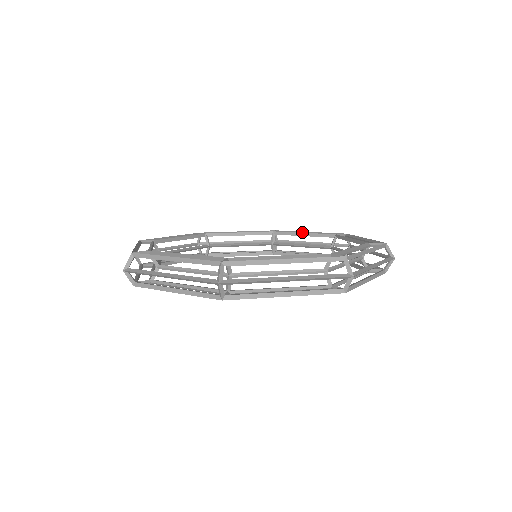
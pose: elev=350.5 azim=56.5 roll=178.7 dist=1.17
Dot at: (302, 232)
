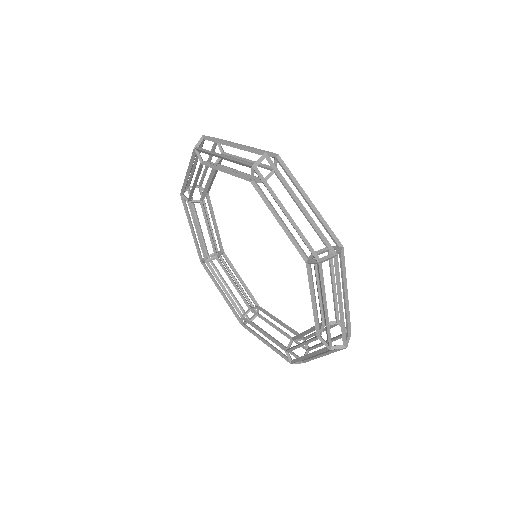
Dot at: occluded
